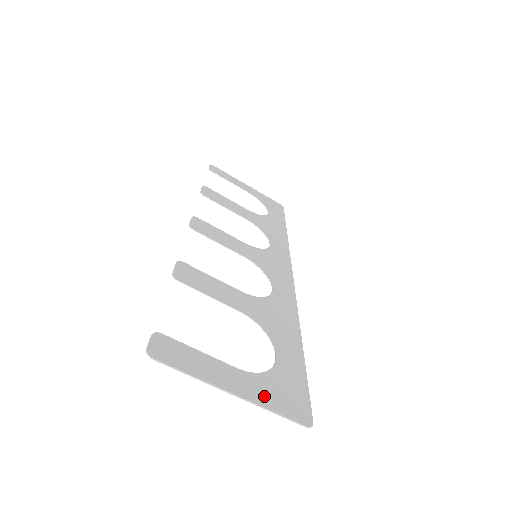
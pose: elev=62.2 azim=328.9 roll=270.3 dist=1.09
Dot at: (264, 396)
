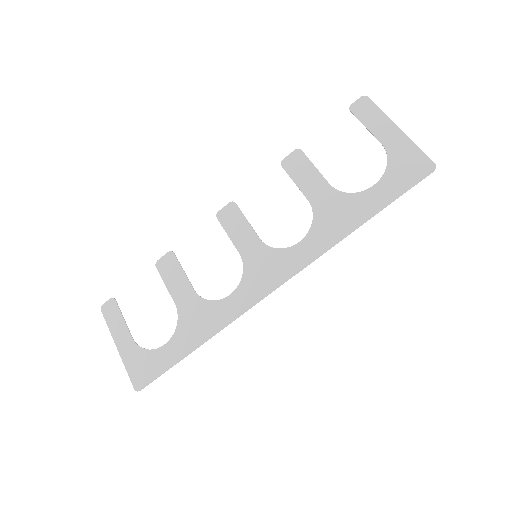
Dot at: (130, 360)
